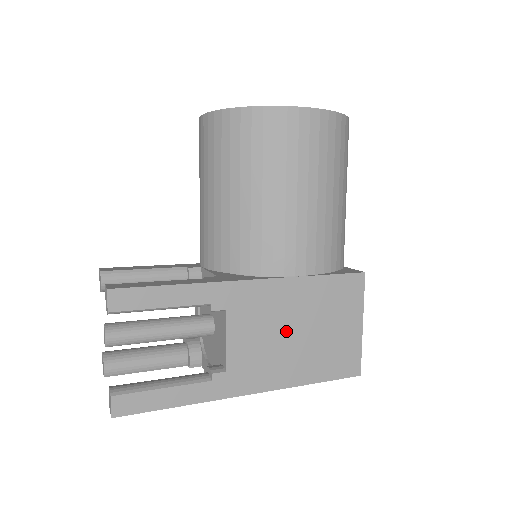
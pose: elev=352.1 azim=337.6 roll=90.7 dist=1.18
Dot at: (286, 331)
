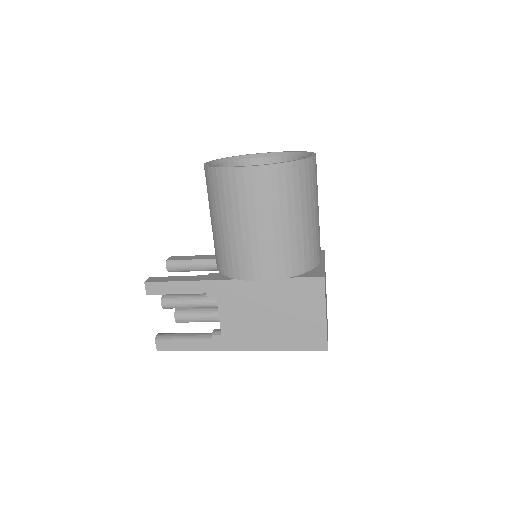
Dot at: (261, 314)
